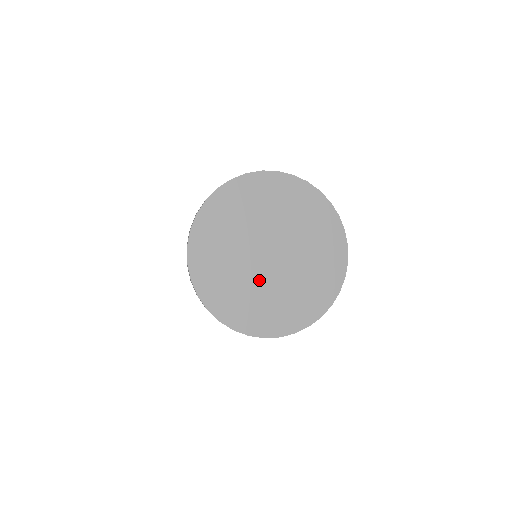
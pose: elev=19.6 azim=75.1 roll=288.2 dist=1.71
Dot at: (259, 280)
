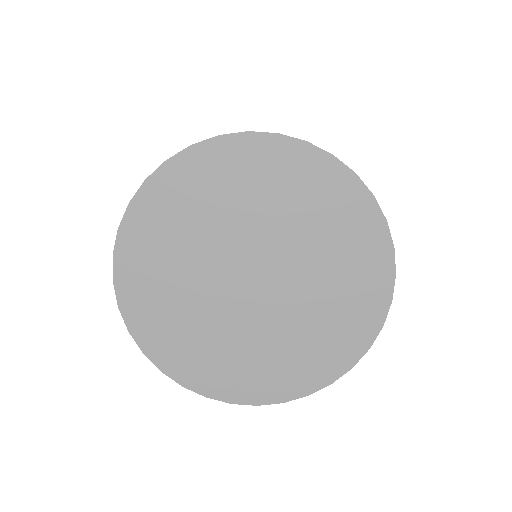
Dot at: (237, 321)
